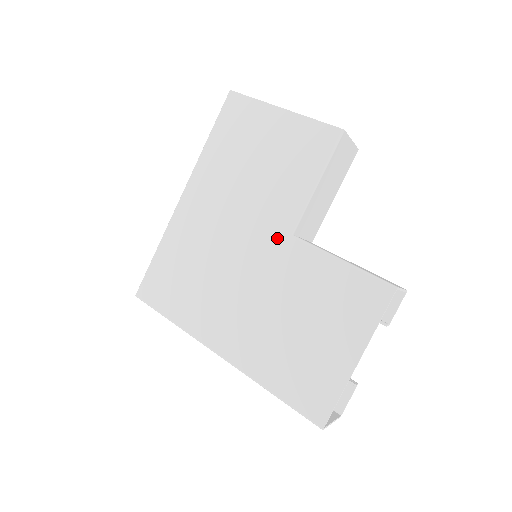
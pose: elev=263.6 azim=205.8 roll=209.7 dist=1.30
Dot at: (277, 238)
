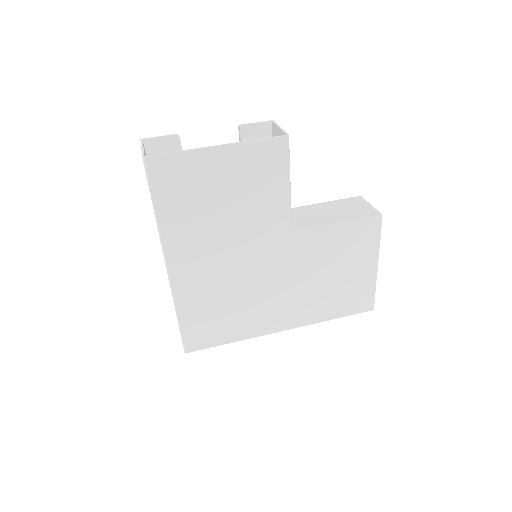
Dot at: (282, 242)
